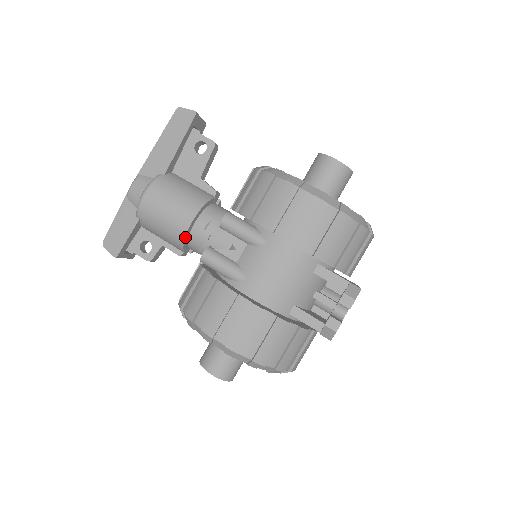
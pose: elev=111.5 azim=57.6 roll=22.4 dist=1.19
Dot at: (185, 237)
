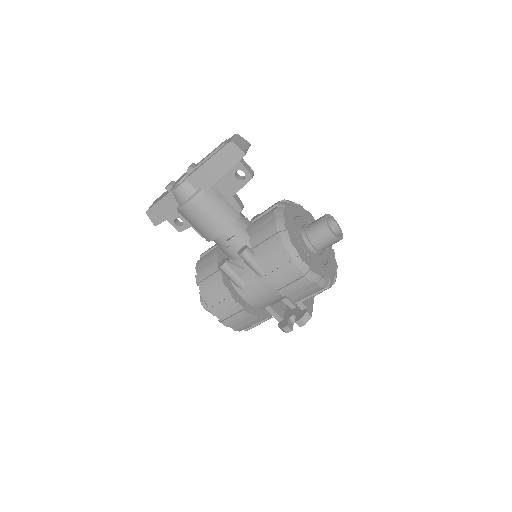
Dot at: occluded
